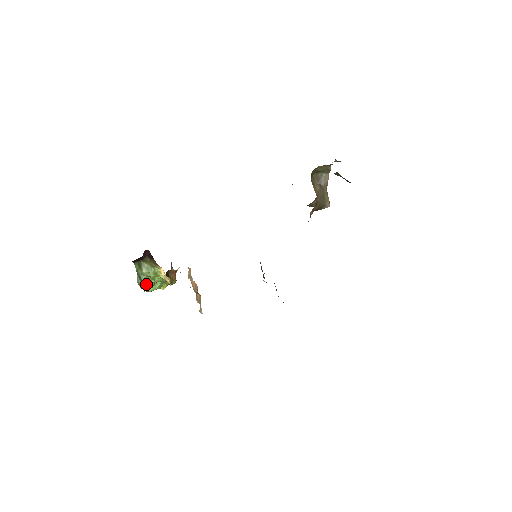
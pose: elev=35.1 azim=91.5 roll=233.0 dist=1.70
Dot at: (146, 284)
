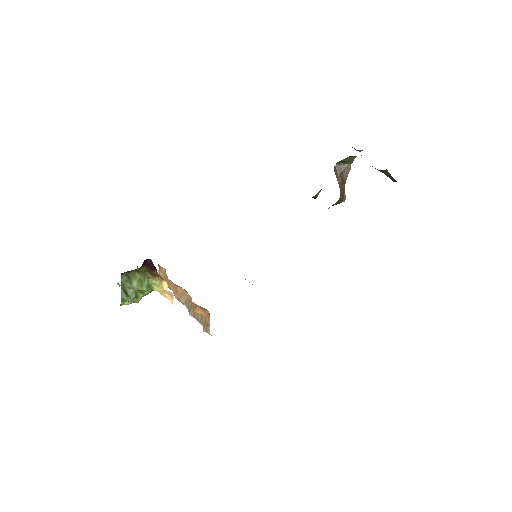
Dot at: (132, 299)
